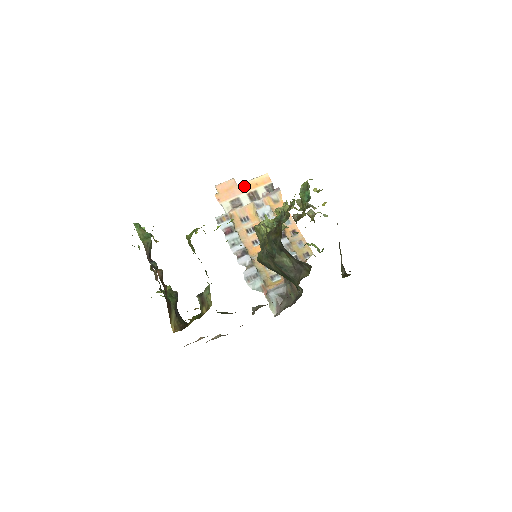
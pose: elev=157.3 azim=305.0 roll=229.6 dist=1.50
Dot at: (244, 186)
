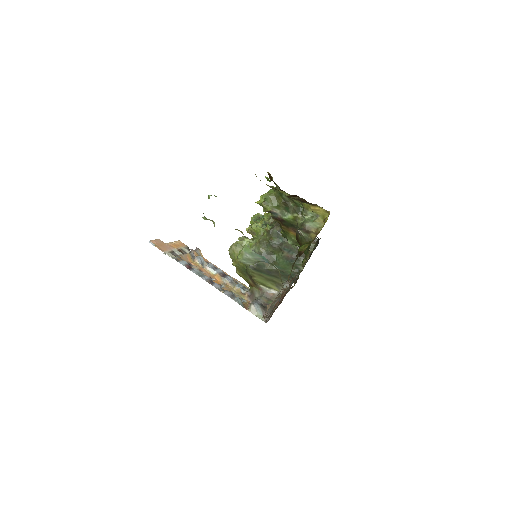
Dot at: (171, 245)
